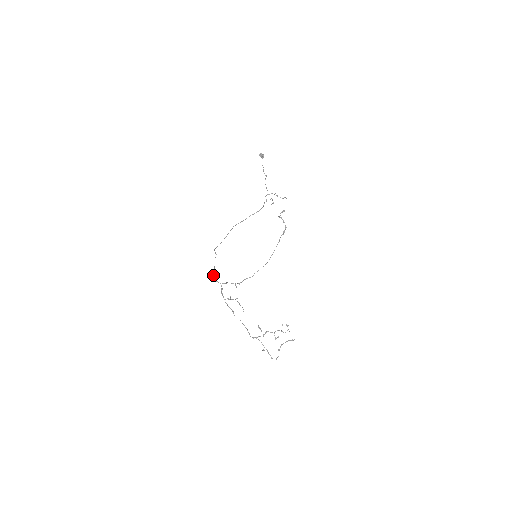
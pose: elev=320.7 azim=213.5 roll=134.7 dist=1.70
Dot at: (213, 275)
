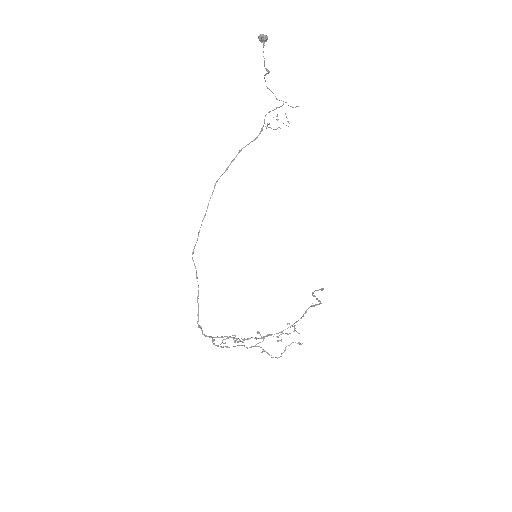
Dot at: (199, 326)
